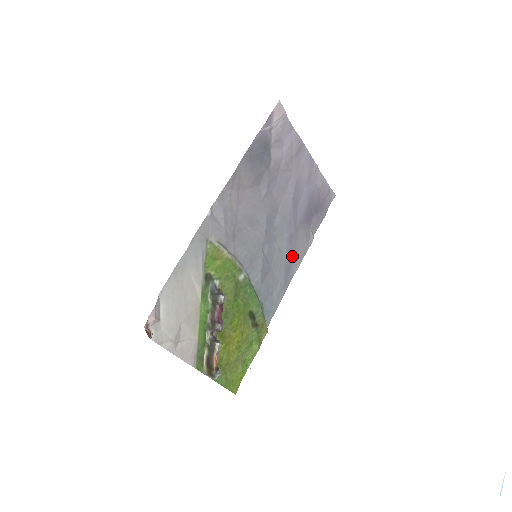
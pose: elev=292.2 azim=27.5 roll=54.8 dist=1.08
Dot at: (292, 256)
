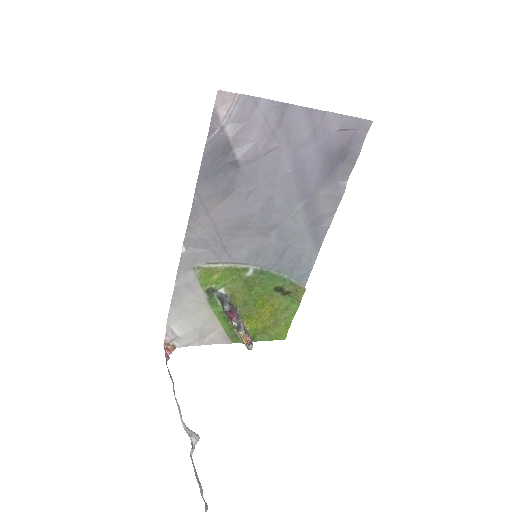
Dot at: (316, 220)
